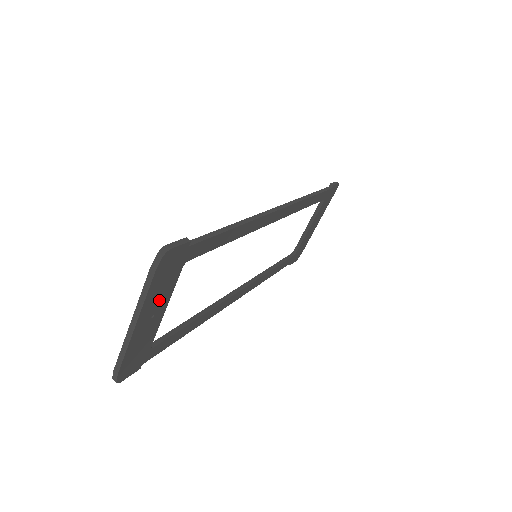
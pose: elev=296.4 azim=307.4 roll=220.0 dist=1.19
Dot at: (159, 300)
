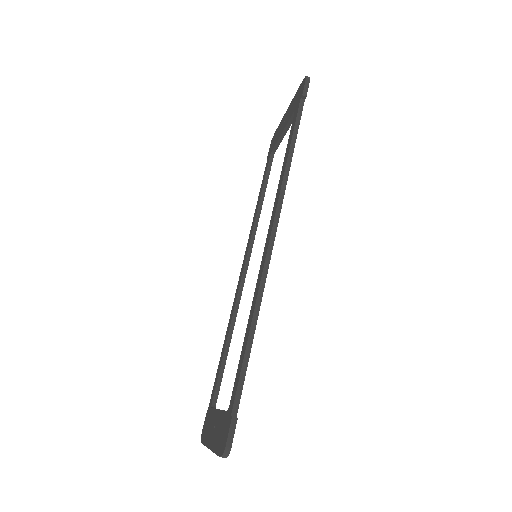
Dot at: occluded
